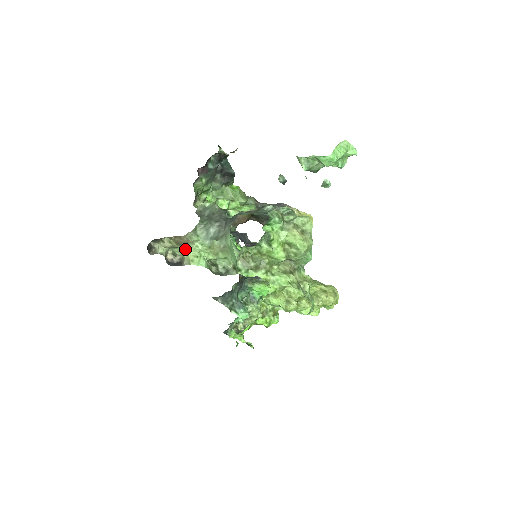
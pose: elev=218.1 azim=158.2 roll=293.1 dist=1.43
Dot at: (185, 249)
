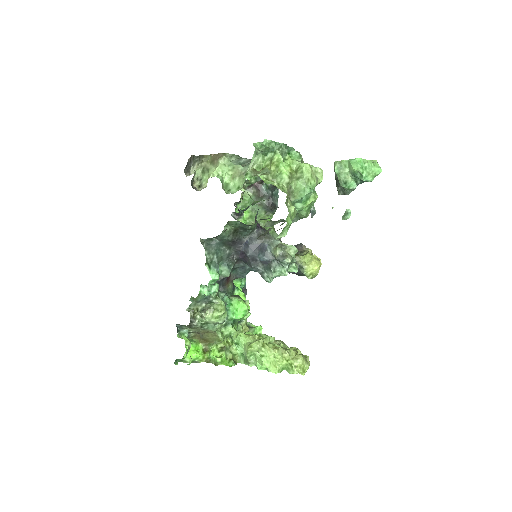
Dot at: (214, 169)
